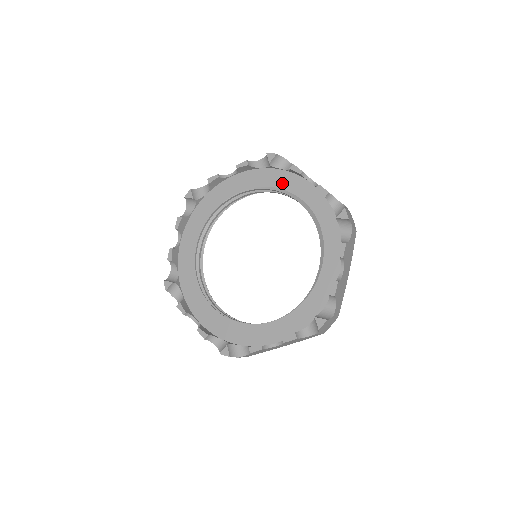
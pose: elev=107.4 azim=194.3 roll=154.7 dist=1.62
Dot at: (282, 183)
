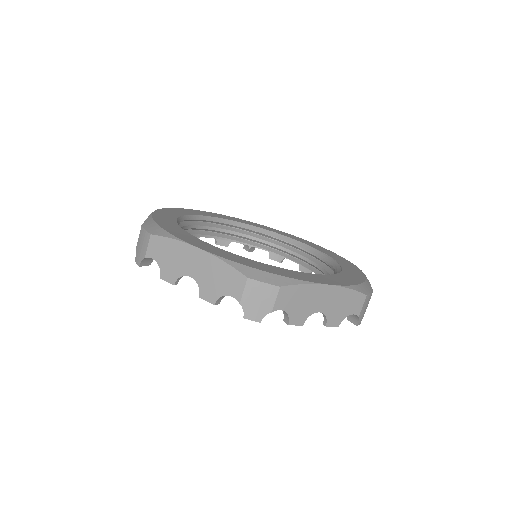
Dot at: occluded
